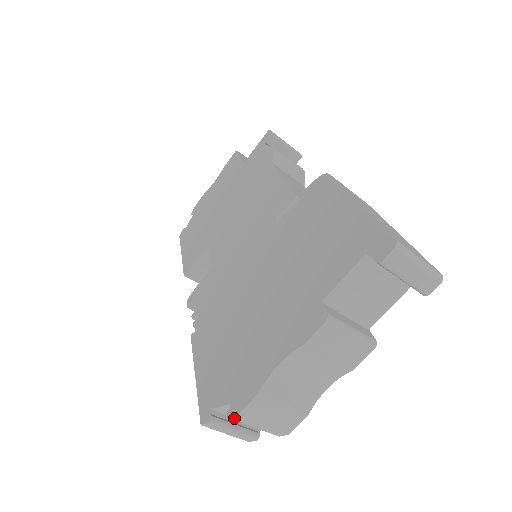
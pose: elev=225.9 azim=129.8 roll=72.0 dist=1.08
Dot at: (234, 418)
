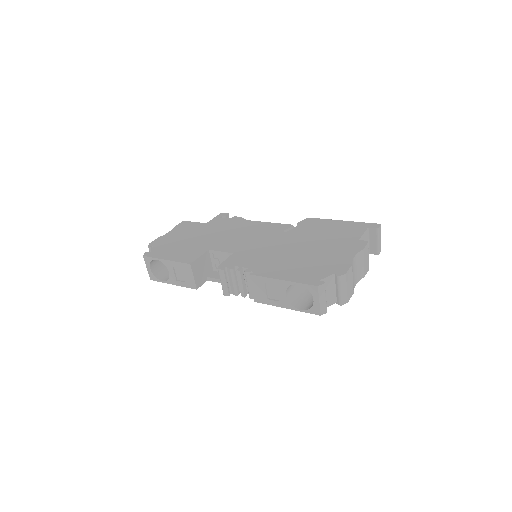
Dot at: (342, 277)
